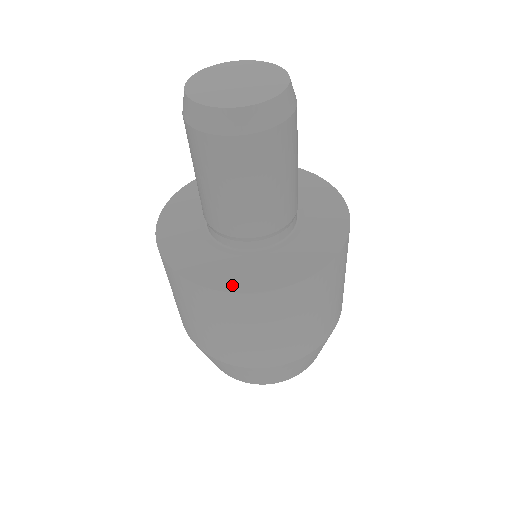
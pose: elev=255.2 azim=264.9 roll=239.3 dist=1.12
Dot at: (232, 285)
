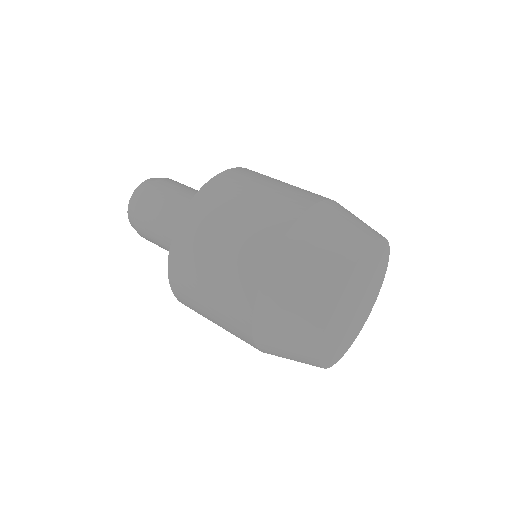
Dot at: occluded
